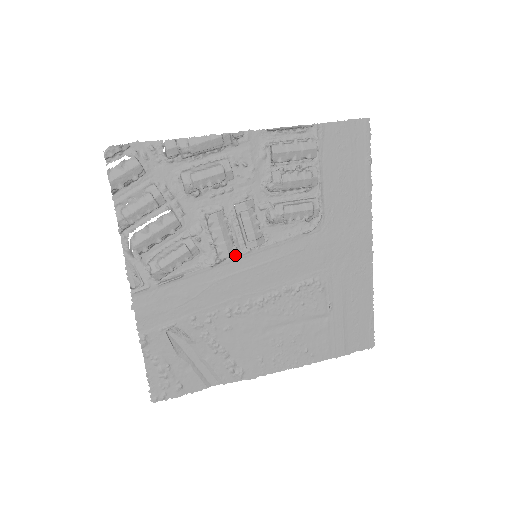
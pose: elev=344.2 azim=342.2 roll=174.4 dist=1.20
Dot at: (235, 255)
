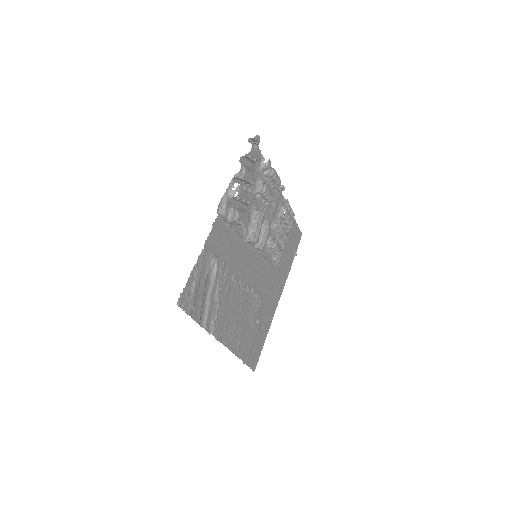
Dot at: (252, 246)
